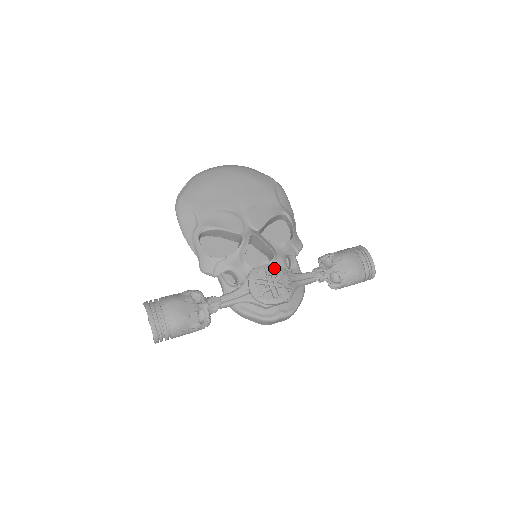
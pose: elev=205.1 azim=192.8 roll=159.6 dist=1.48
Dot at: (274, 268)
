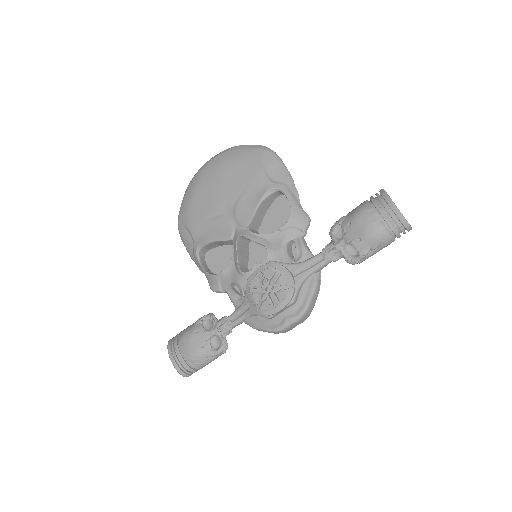
Dot at: (268, 269)
